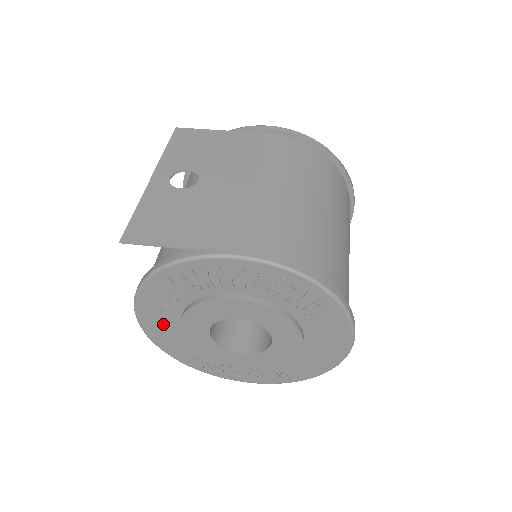
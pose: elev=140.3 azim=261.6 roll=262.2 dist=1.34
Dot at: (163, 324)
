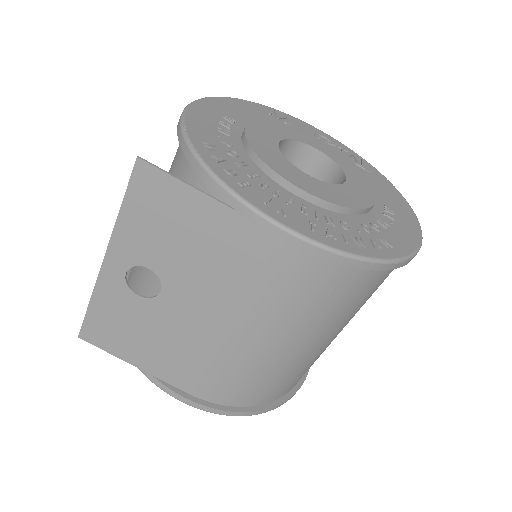
Dot at: occluded
